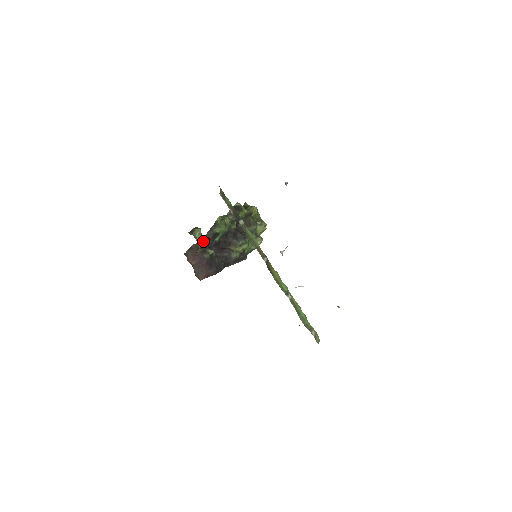
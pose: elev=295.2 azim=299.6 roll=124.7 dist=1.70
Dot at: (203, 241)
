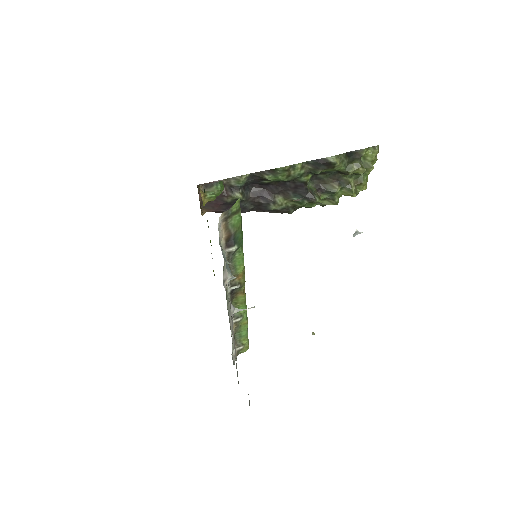
Dot at: (239, 180)
